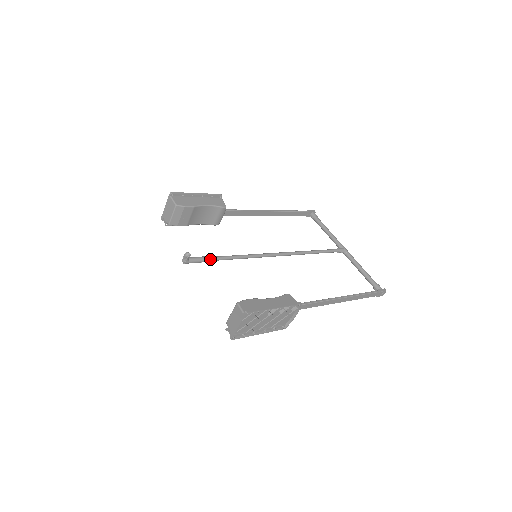
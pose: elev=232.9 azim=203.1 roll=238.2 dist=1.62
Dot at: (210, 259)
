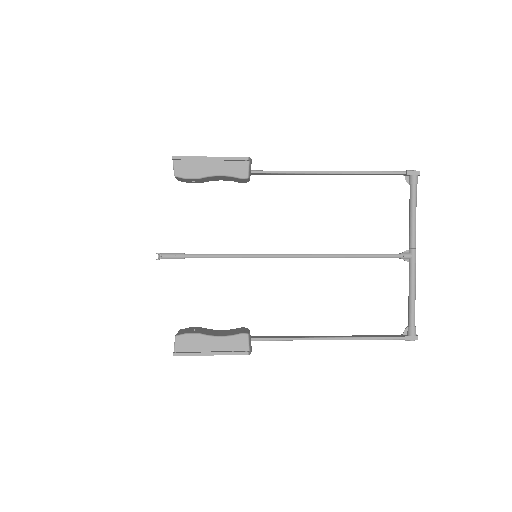
Dot at: occluded
